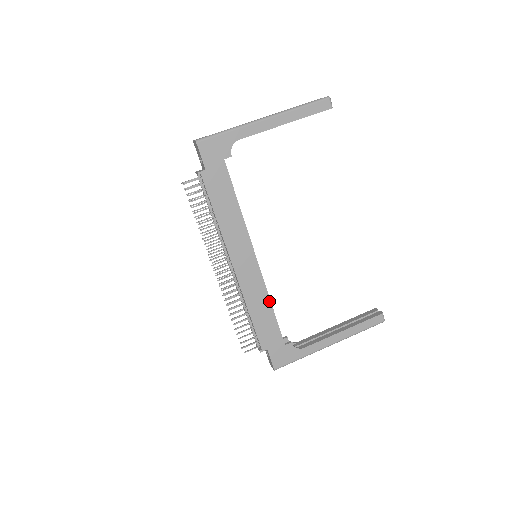
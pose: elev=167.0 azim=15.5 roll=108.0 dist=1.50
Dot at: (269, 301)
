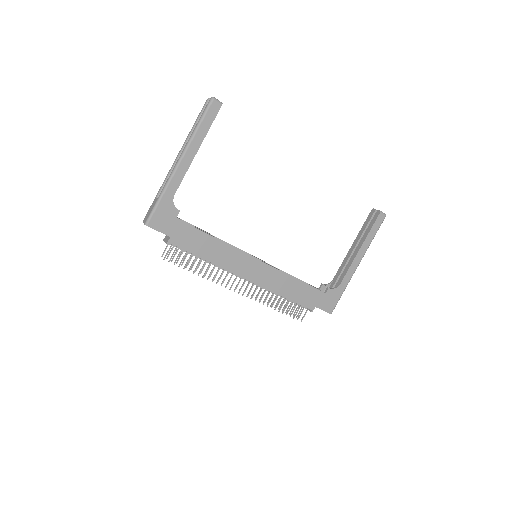
Dot at: (291, 277)
